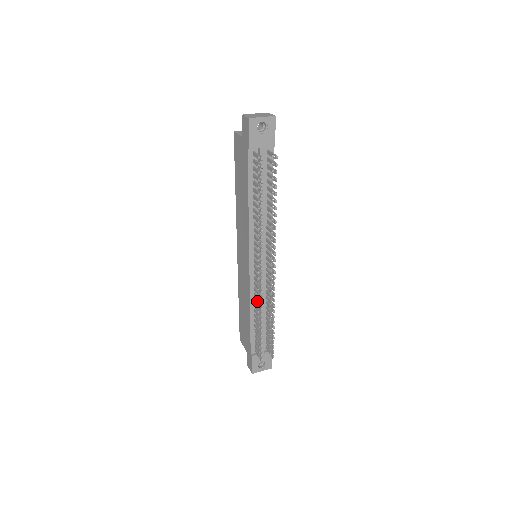
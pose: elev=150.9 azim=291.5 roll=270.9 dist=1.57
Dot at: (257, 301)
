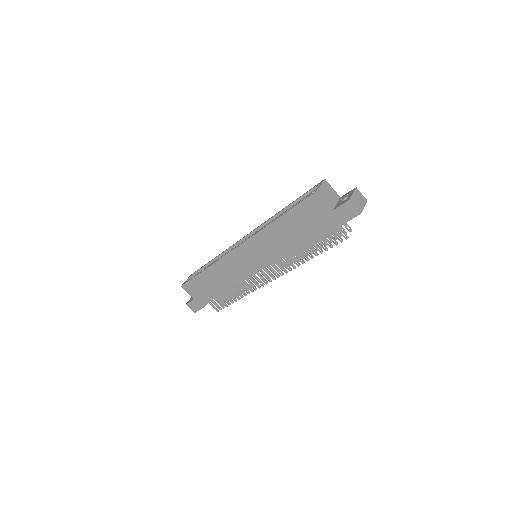
Dot at: (243, 285)
